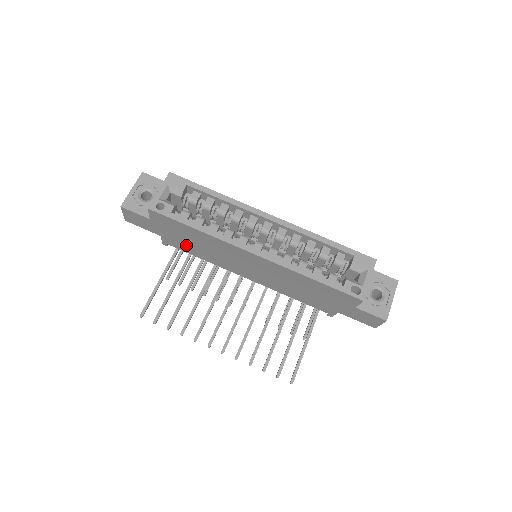
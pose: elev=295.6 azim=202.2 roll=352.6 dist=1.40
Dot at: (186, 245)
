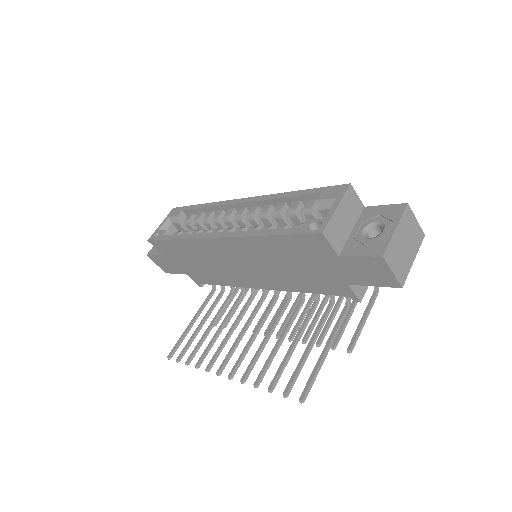
Dot at: (201, 272)
